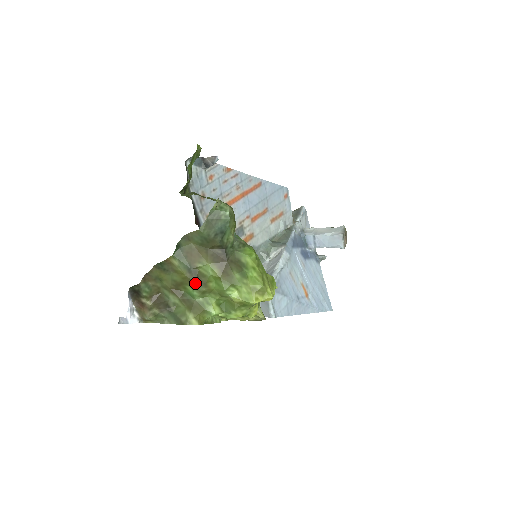
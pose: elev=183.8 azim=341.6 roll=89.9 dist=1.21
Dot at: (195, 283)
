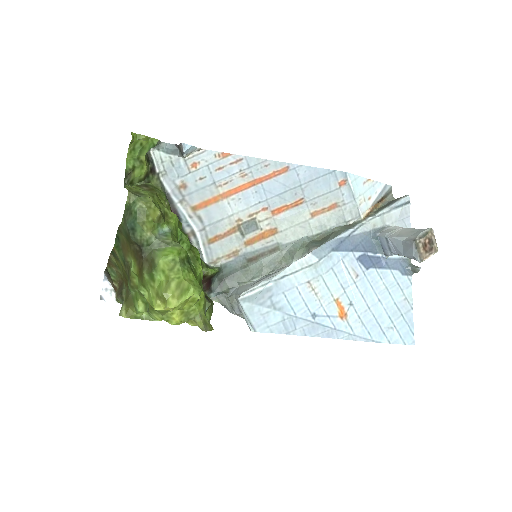
Dot at: (128, 276)
